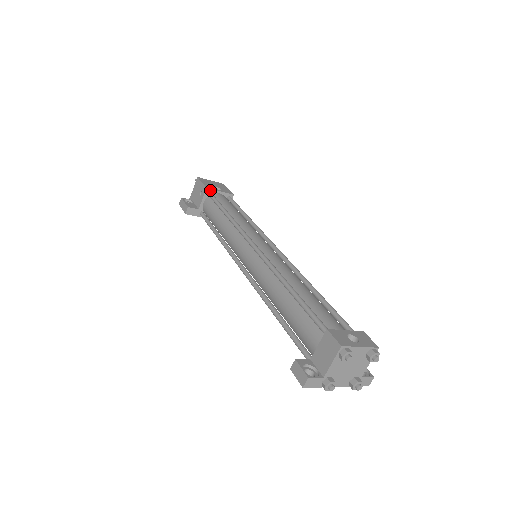
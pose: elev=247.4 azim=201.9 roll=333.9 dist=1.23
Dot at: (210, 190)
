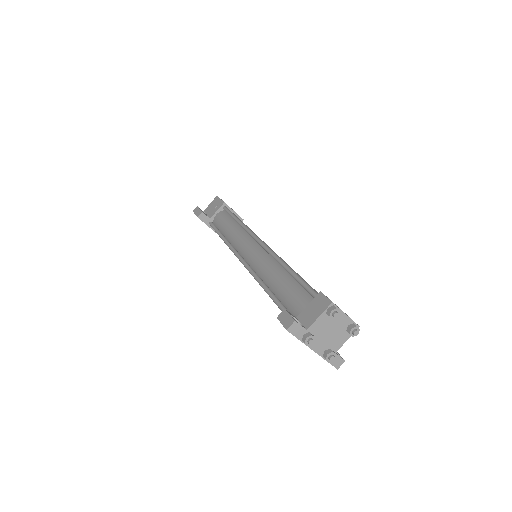
Dot at: (226, 206)
